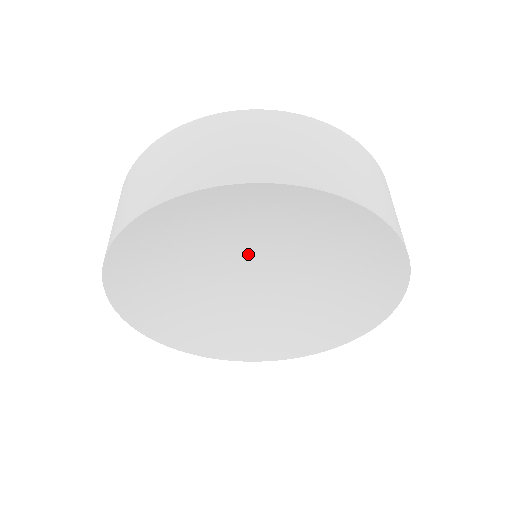
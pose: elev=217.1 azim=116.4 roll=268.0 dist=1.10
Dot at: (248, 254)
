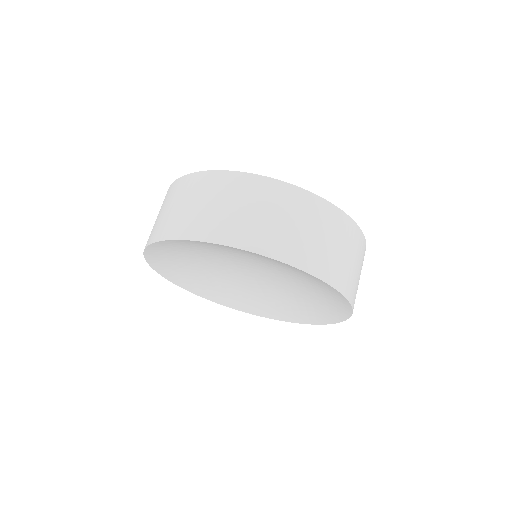
Dot at: (228, 263)
